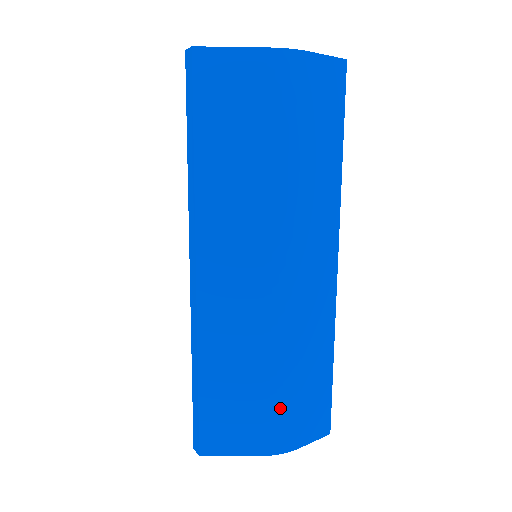
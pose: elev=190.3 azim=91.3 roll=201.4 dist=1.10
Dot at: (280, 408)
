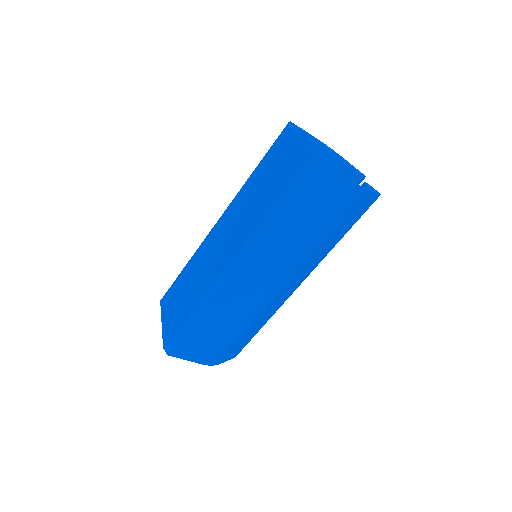
Dot at: (227, 346)
